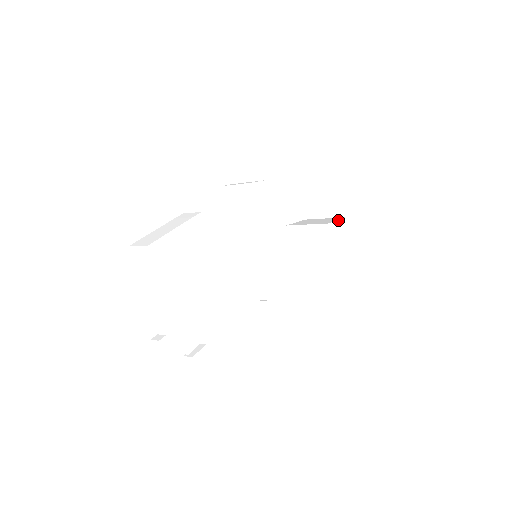
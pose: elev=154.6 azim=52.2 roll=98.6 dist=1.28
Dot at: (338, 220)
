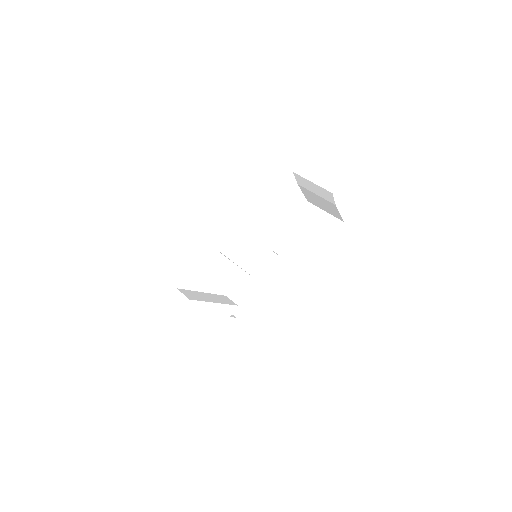
Dot at: (349, 171)
